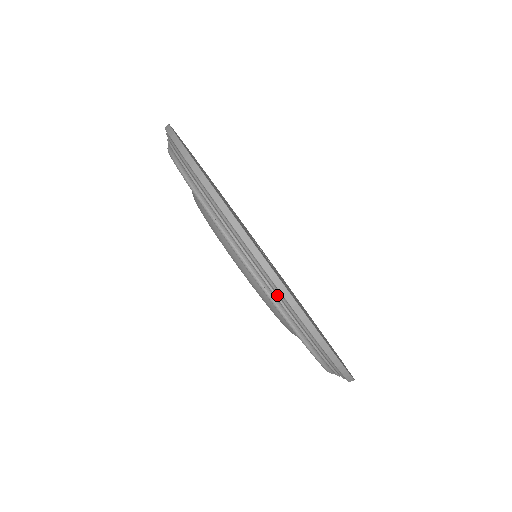
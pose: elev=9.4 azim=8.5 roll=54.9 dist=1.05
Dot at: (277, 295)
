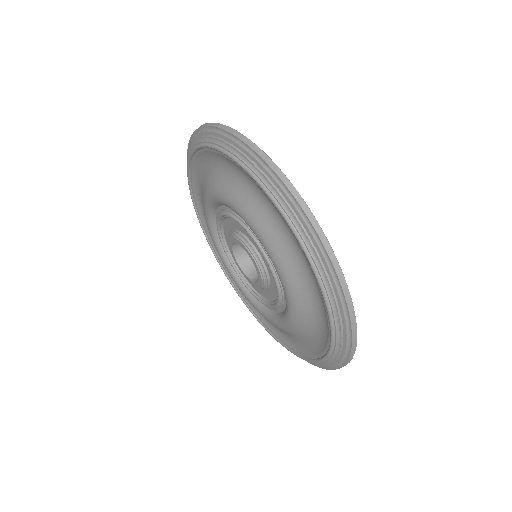
Dot at: (263, 172)
